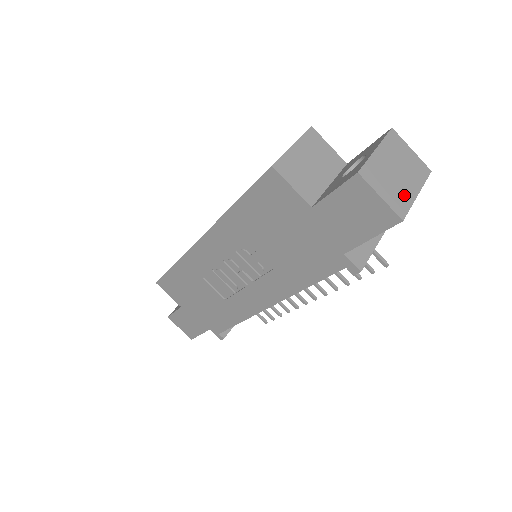
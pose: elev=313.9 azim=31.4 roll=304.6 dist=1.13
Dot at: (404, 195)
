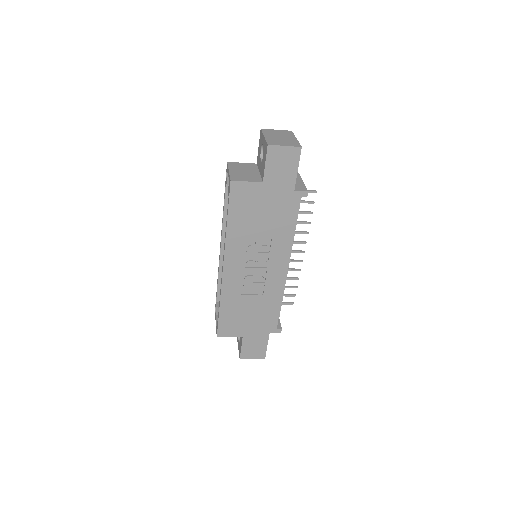
Dot at: (292, 141)
